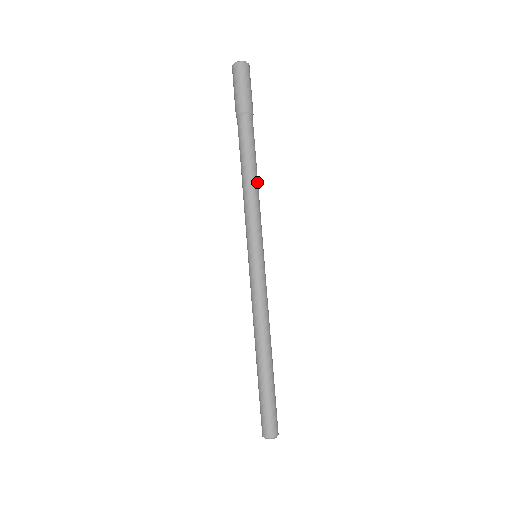
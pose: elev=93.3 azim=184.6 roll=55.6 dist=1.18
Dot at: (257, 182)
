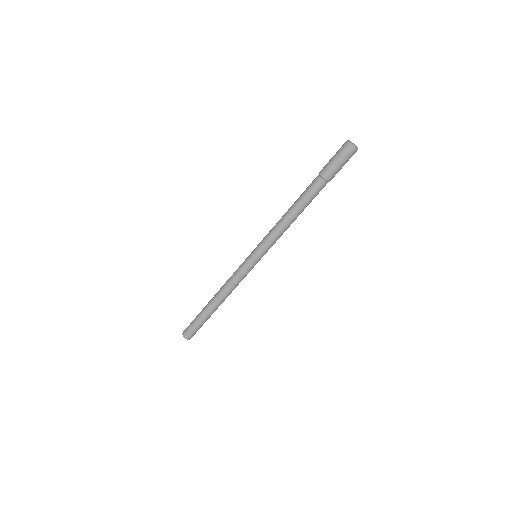
Dot at: (294, 220)
